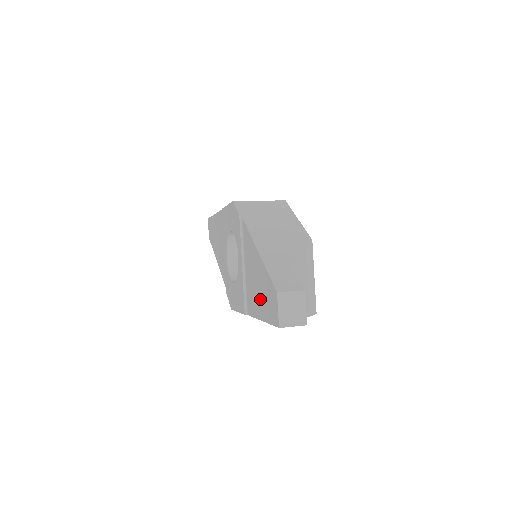
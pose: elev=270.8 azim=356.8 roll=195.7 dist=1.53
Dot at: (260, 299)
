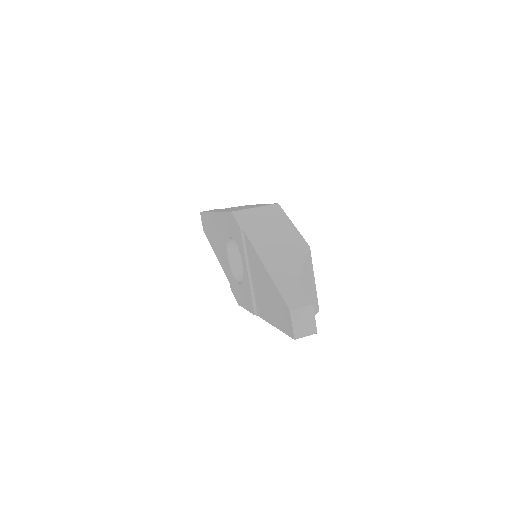
Dot at: (271, 308)
